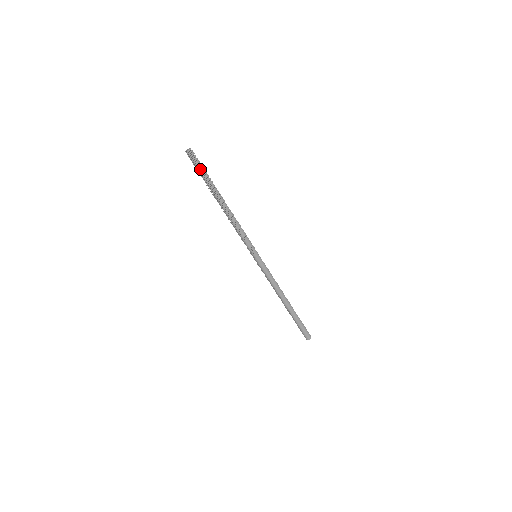
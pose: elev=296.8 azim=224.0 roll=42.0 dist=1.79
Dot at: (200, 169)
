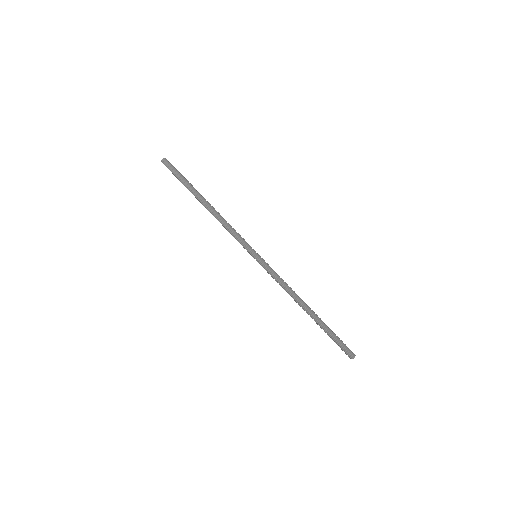
Dot at: (177, 175)
